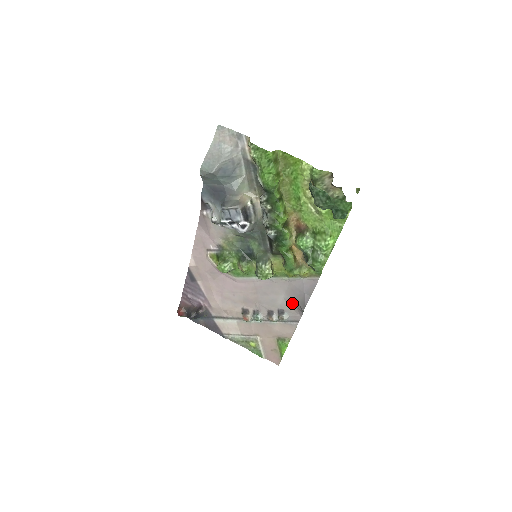
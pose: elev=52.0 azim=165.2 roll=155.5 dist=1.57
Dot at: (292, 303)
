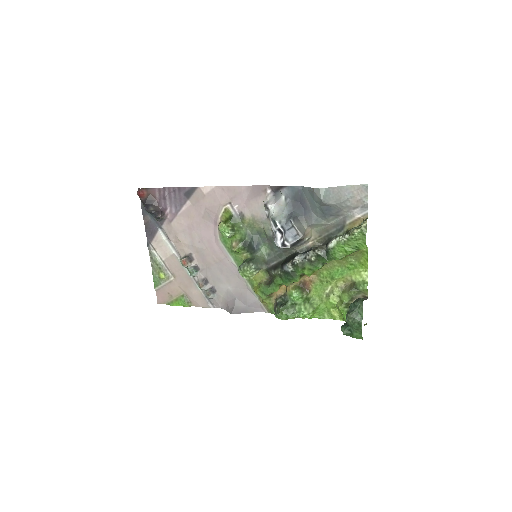
Dot at: (229, 297)
